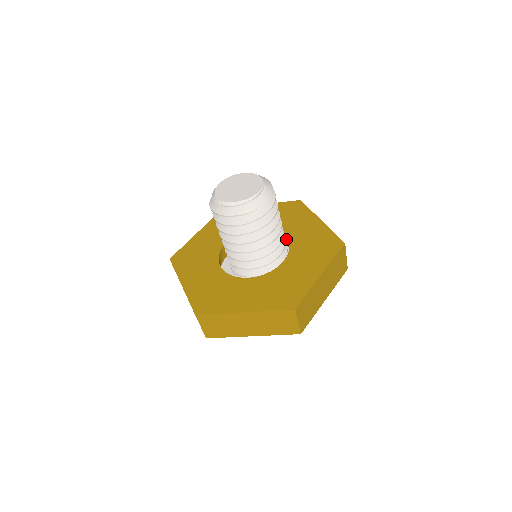
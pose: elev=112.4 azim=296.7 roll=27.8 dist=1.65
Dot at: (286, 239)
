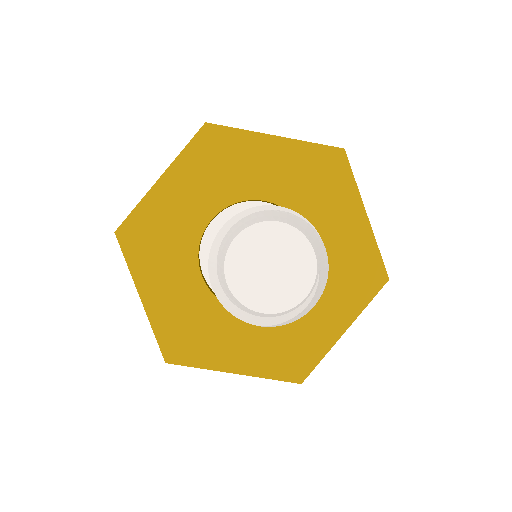
Dot at: occluded
